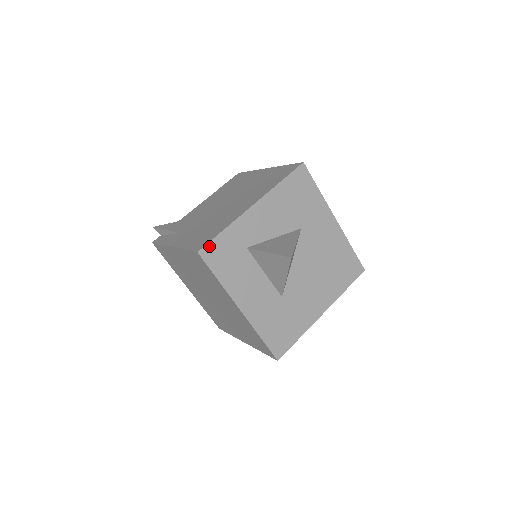
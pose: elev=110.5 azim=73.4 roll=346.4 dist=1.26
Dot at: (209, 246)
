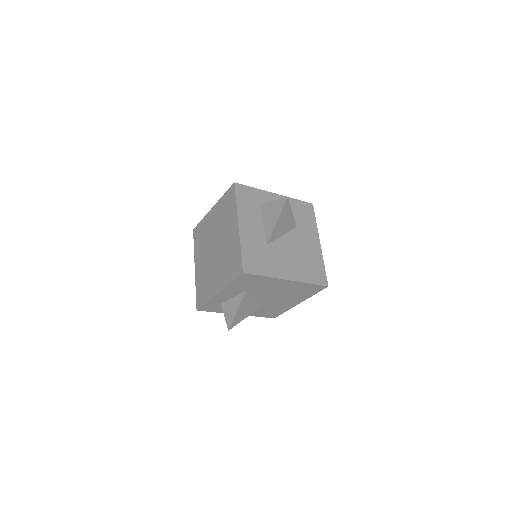
Dot at: (242, 186)
